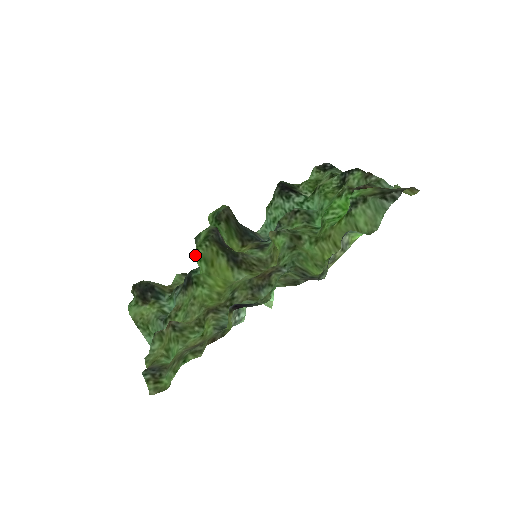
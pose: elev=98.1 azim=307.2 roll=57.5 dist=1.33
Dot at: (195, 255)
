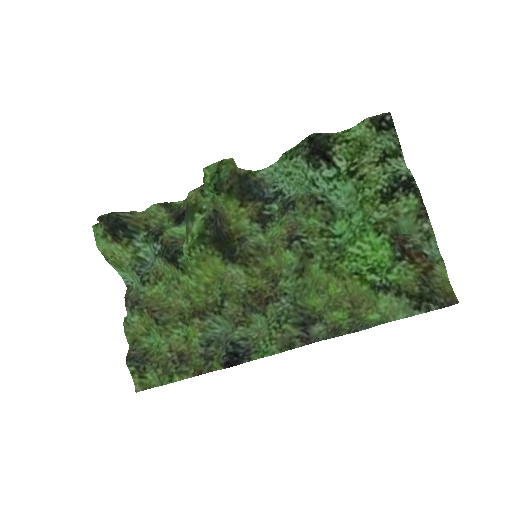
Dot at: (186, 255)
